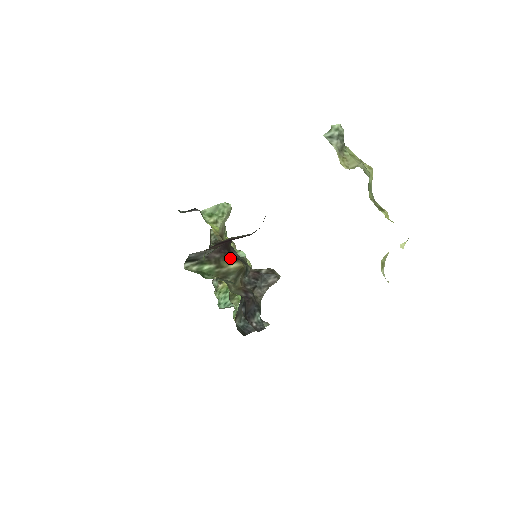
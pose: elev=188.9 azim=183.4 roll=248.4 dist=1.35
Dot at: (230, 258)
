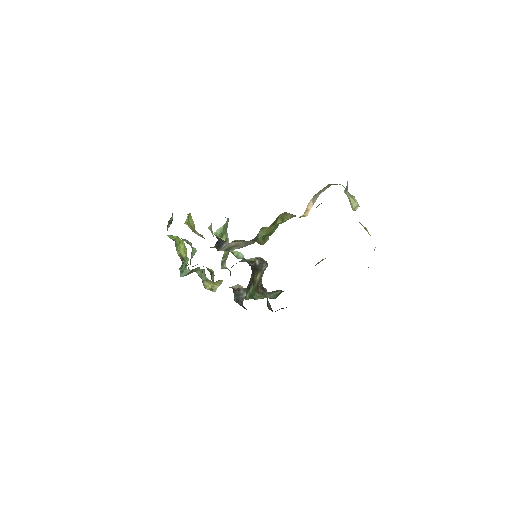
Dot at: (256, 272)
